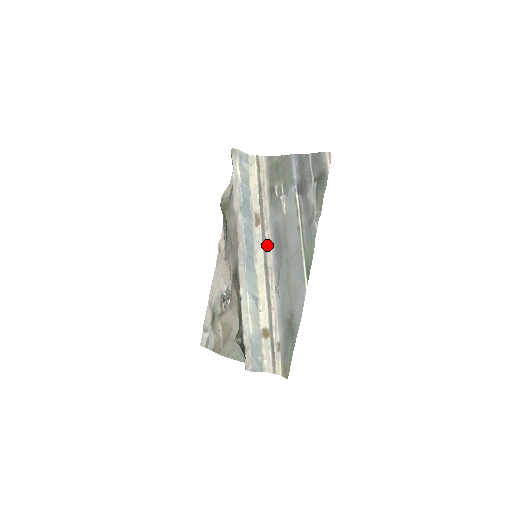
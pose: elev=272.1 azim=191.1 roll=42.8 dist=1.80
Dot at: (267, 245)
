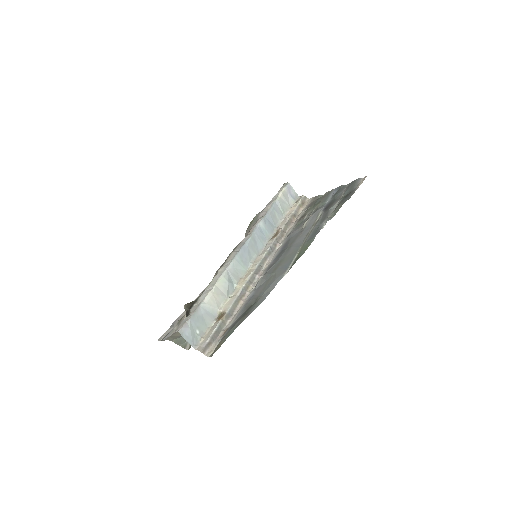
Dot at: (273, 253)
